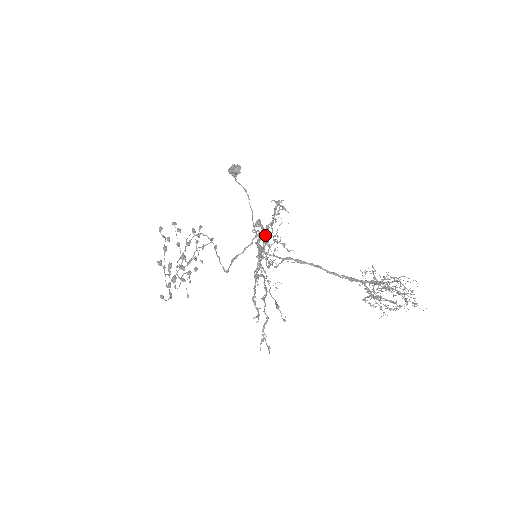
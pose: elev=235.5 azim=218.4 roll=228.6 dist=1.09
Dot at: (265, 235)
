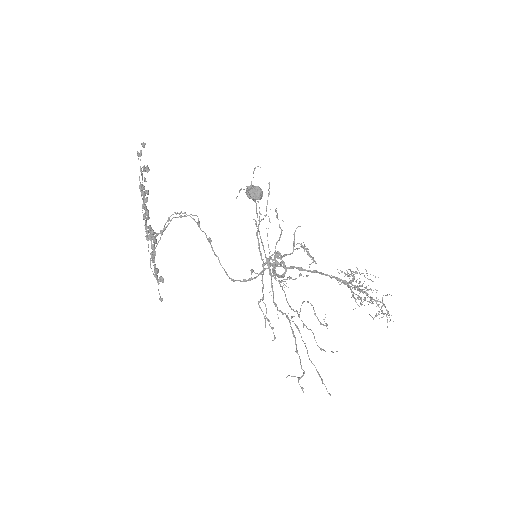
Dot at: occluded
